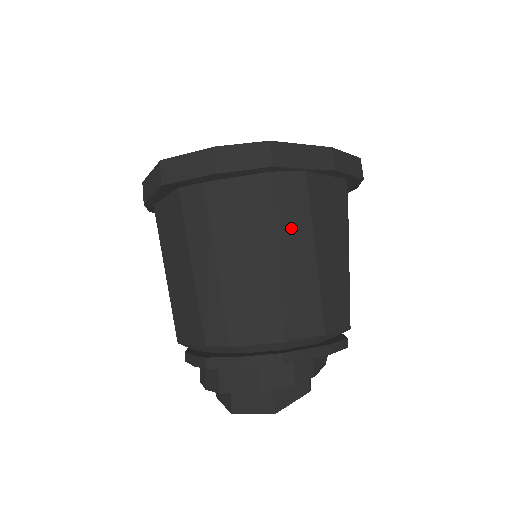
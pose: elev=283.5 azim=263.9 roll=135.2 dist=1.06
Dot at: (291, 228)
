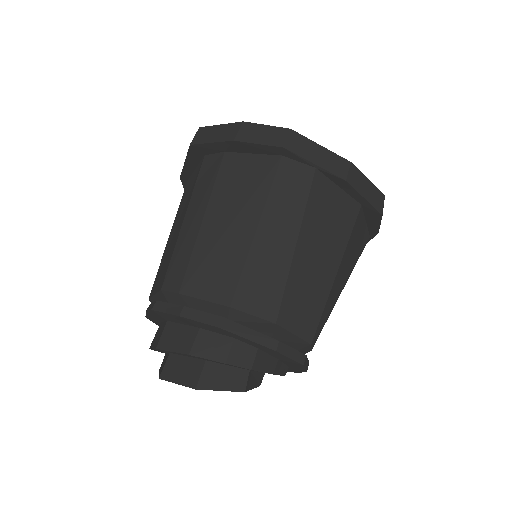
Dot at: (281, 209)
